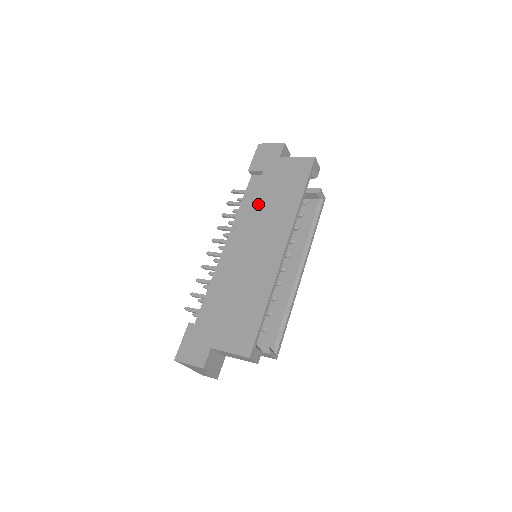
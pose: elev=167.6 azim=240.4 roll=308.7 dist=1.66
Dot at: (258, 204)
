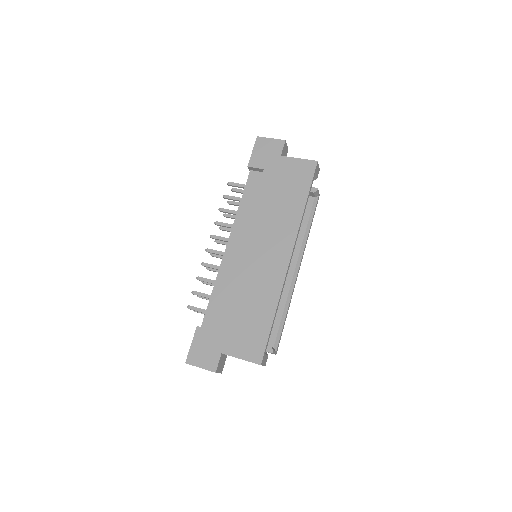
Dot at: (260, 207)
